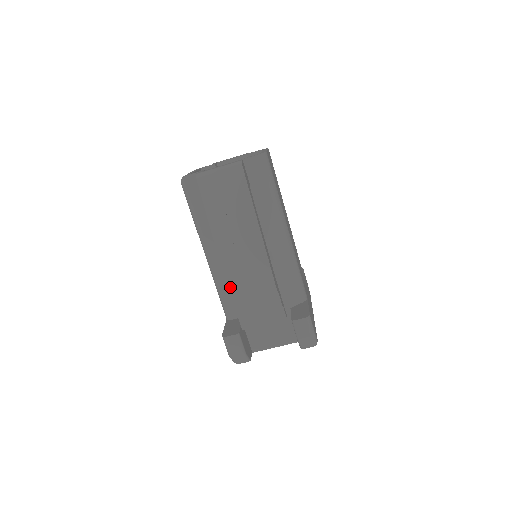
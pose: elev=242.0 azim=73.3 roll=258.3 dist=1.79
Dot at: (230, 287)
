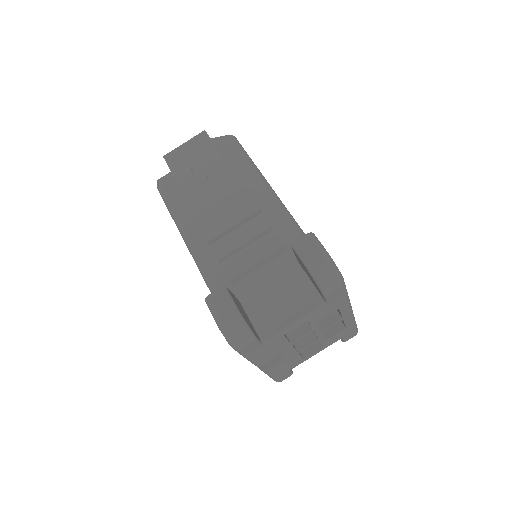
Dot at: (202, 224)
